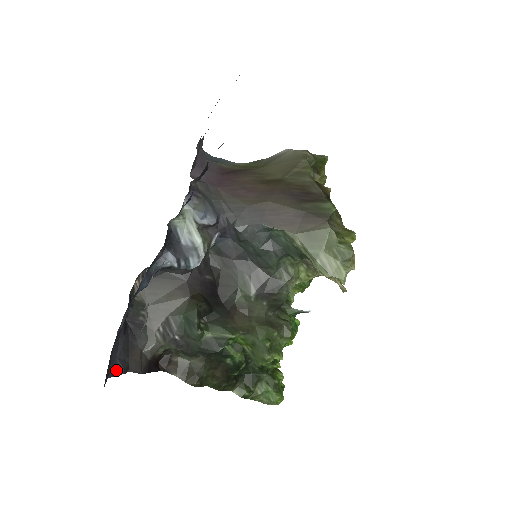
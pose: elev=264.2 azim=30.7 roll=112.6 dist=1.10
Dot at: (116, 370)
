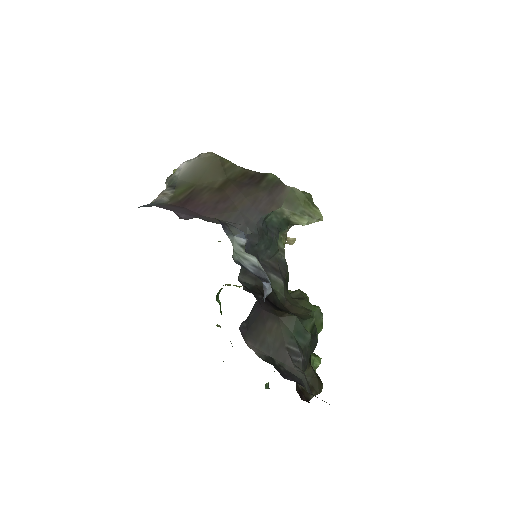
Dot at: occluded
